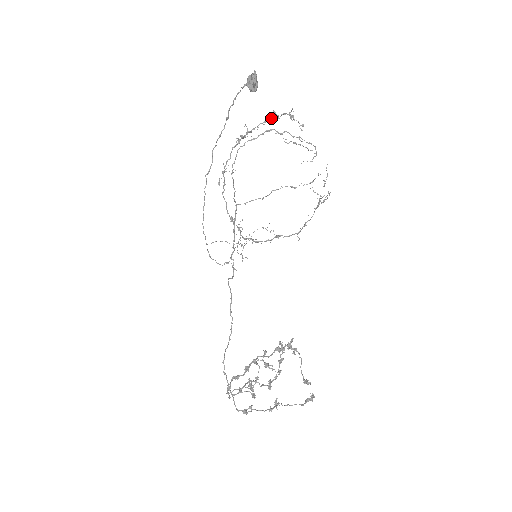
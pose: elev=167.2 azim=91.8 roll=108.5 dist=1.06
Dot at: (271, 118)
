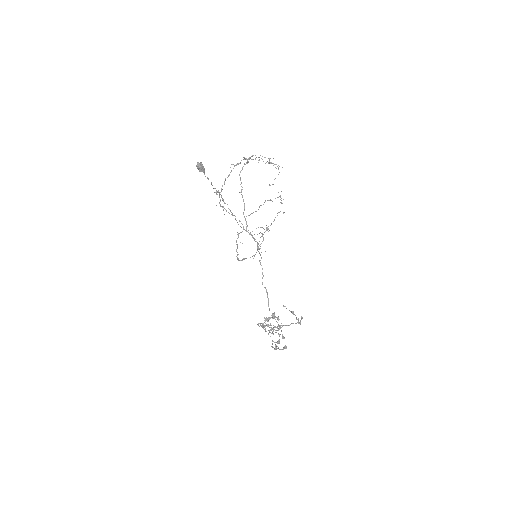
Dot at: (236, 164)
